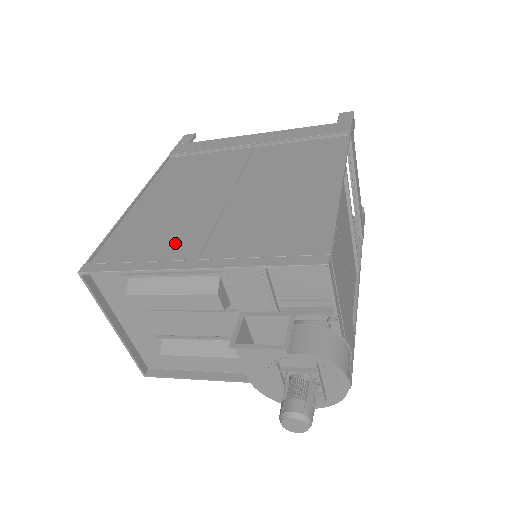
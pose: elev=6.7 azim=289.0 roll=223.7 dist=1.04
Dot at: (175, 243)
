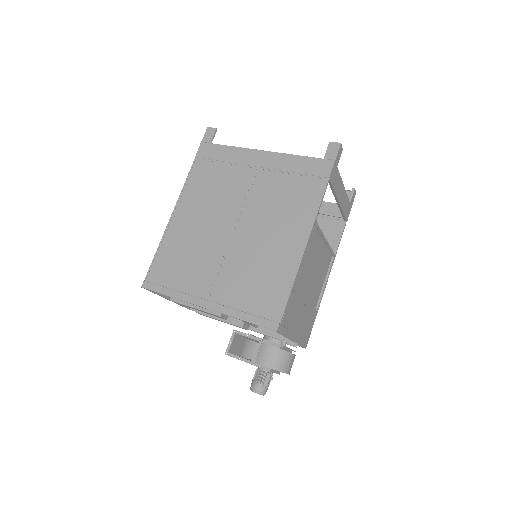
Dot at: (197, 276)
